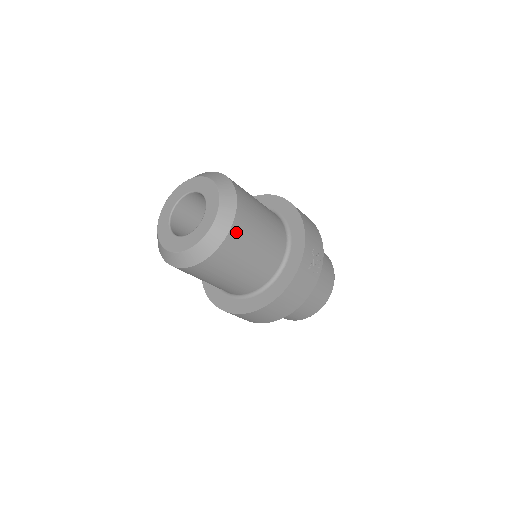
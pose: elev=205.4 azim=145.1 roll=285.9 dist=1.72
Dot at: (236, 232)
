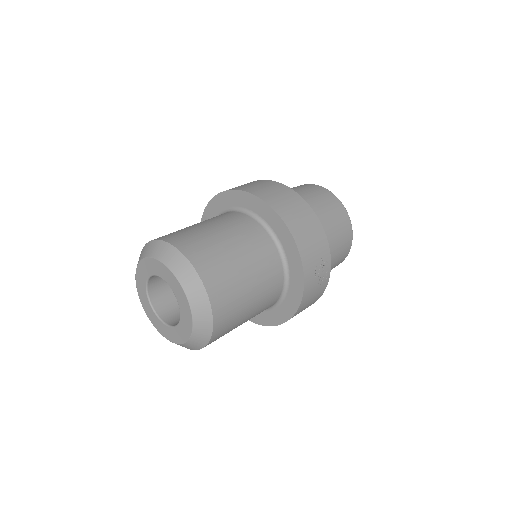
Dot at: (220, 325)
